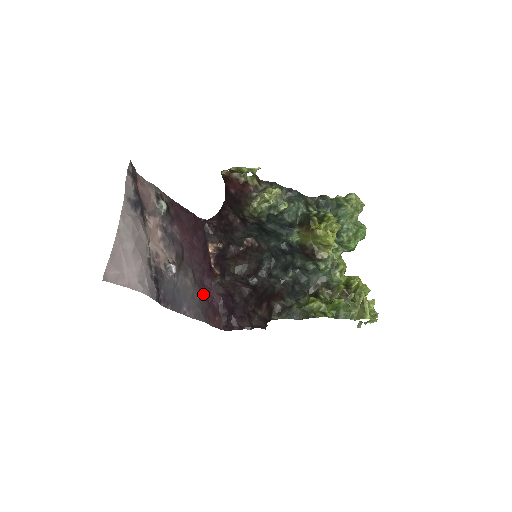
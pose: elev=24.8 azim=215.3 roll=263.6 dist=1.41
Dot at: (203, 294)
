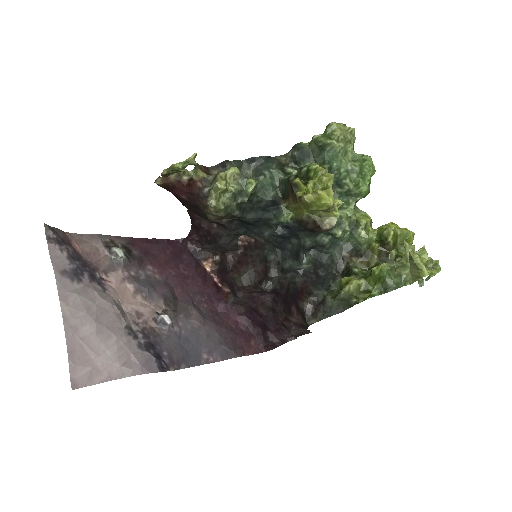
Dot at: (221, 325)
